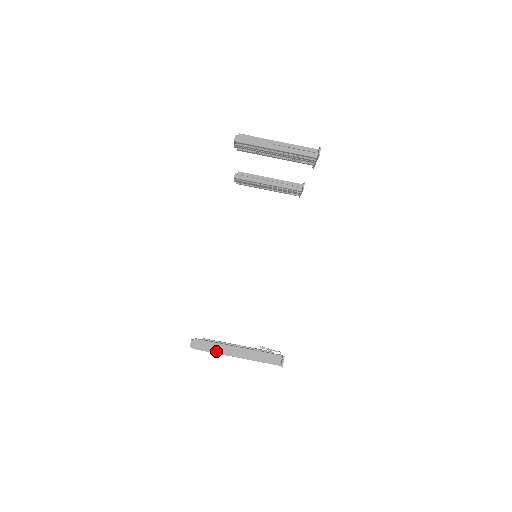
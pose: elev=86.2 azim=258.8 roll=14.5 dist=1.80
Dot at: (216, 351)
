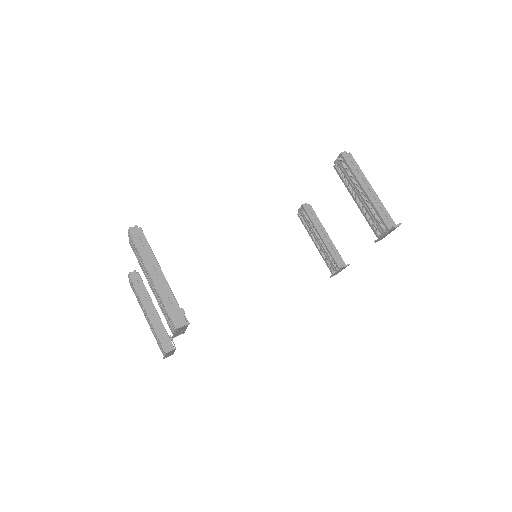
Dot at: (143, 254)
